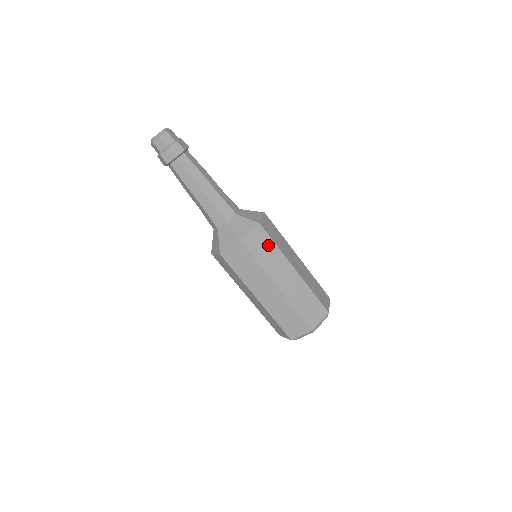
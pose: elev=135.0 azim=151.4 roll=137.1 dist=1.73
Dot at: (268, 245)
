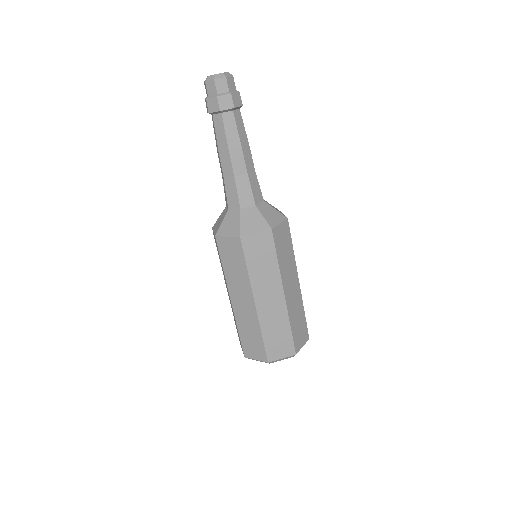
Dot at: (288, 245)
